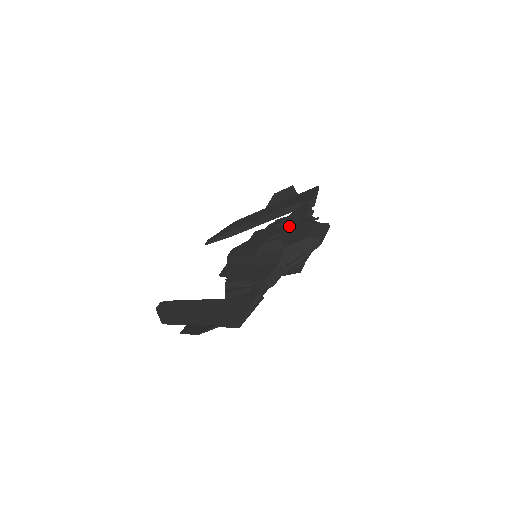
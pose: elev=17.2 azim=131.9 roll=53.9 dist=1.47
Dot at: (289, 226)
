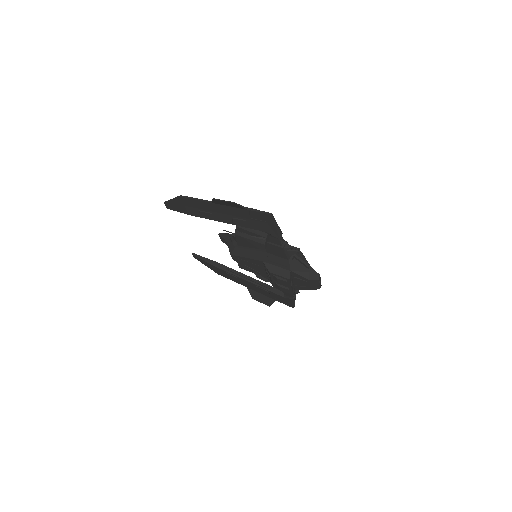
Dot at: (291, 288)
